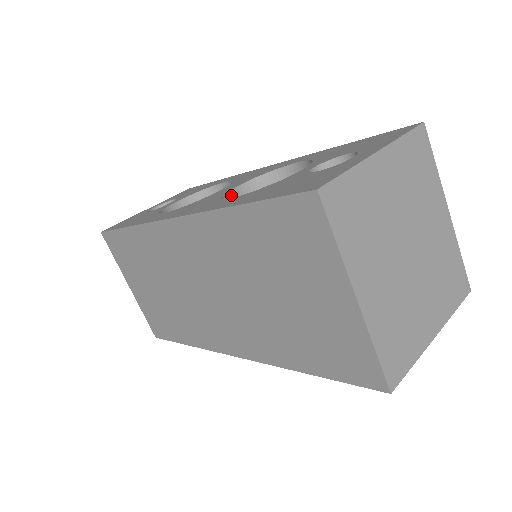
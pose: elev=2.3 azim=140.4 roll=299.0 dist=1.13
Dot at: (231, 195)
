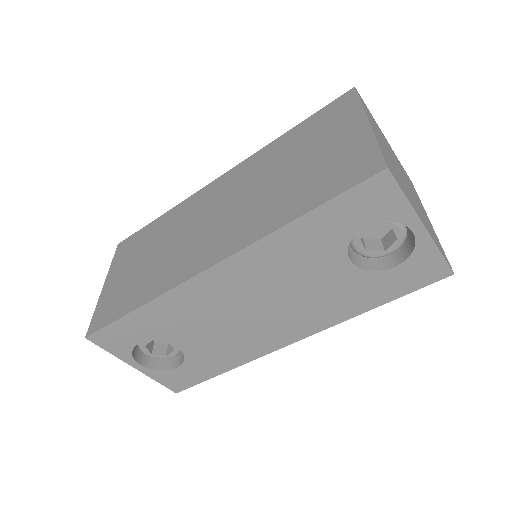
Dot at: occluded
